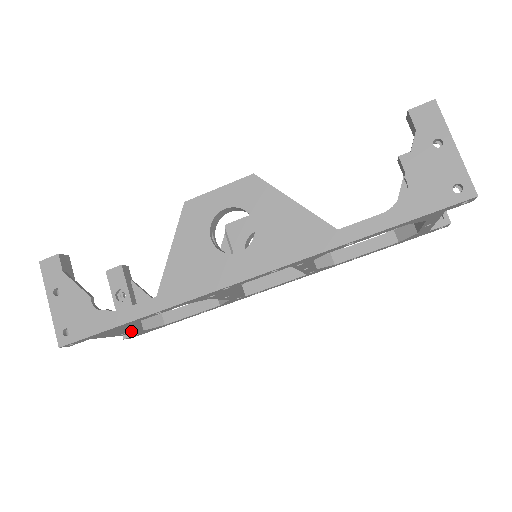
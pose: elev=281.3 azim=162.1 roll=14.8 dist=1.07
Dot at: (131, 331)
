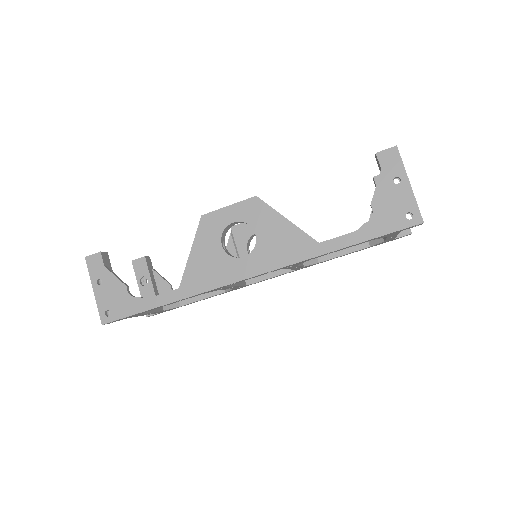
Dot at: (155, 312)
